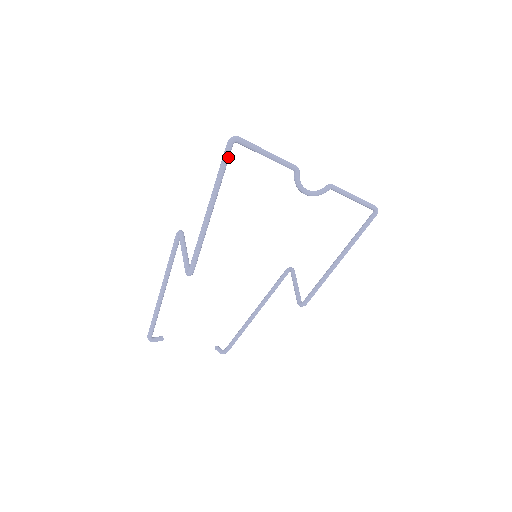
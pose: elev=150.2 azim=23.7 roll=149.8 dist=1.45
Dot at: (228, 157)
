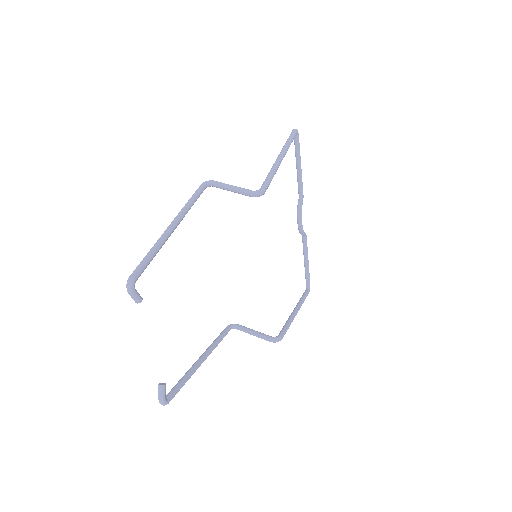
Dot at: (294, 137)
